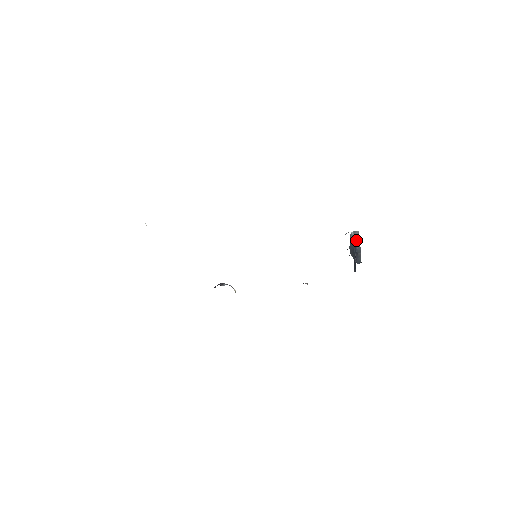
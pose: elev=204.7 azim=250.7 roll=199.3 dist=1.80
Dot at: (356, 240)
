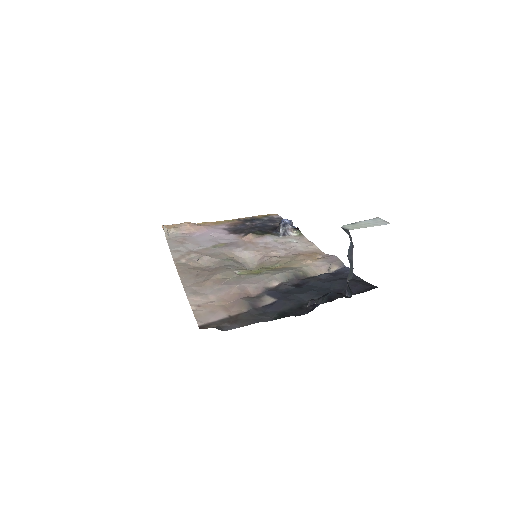
Dot at: (350, 243)
